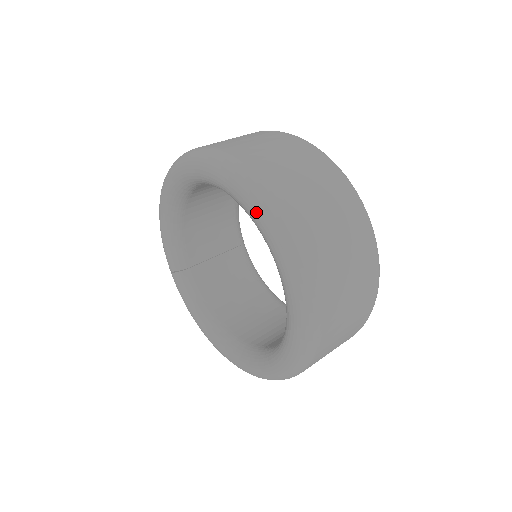
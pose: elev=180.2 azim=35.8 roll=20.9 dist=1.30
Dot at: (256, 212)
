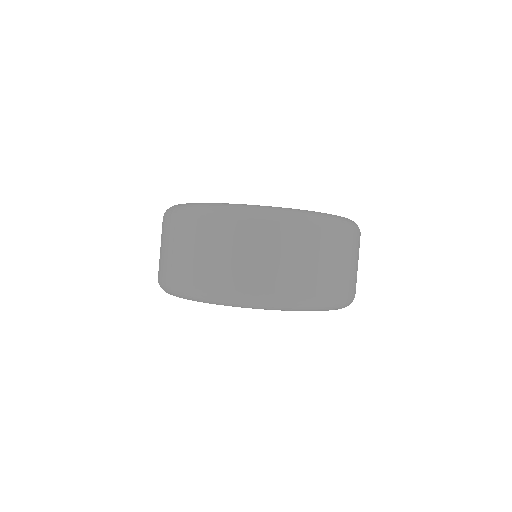
Dot at: occluded
